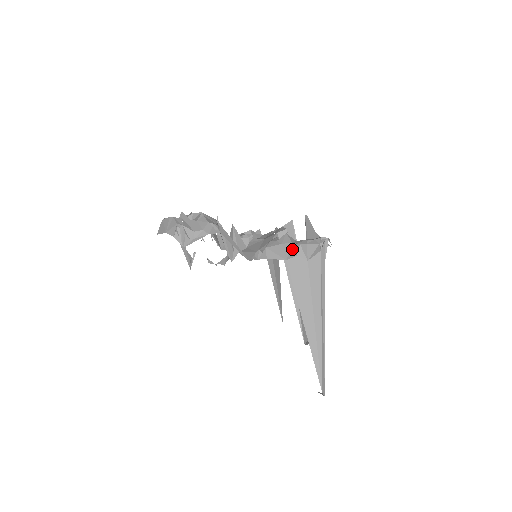
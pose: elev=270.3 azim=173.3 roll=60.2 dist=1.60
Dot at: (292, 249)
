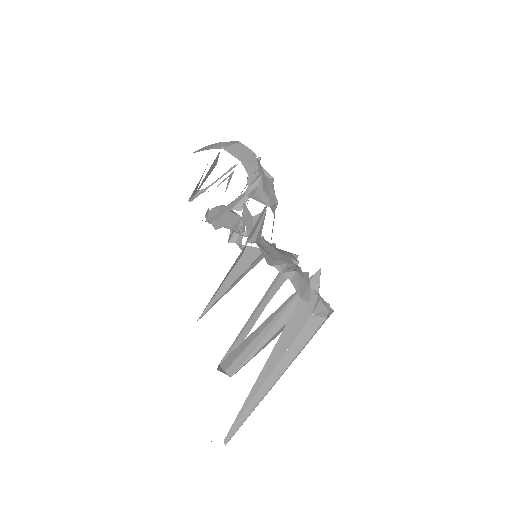
Dot at: (308, 292)
